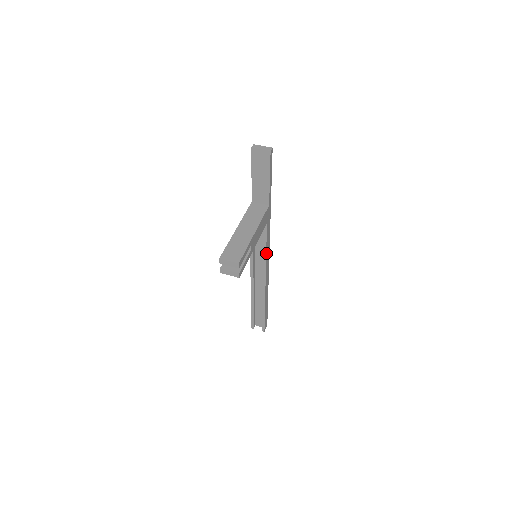
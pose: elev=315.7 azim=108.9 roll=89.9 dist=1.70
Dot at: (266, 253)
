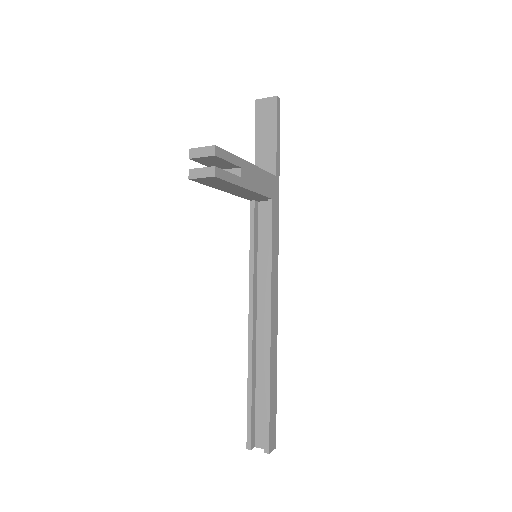
Dot at: (272, 257)
